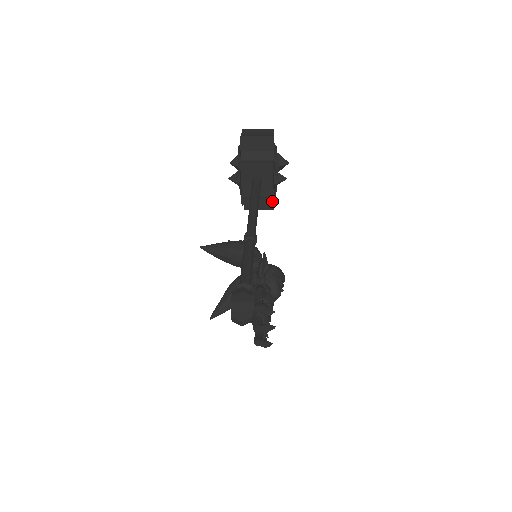
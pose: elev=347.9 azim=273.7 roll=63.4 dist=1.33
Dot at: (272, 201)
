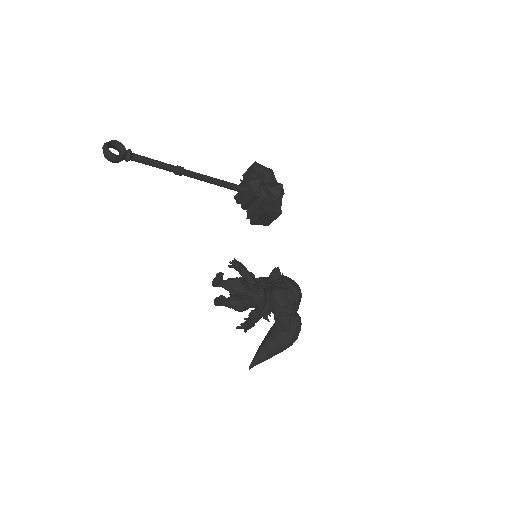
Dot at: (263, 205)
